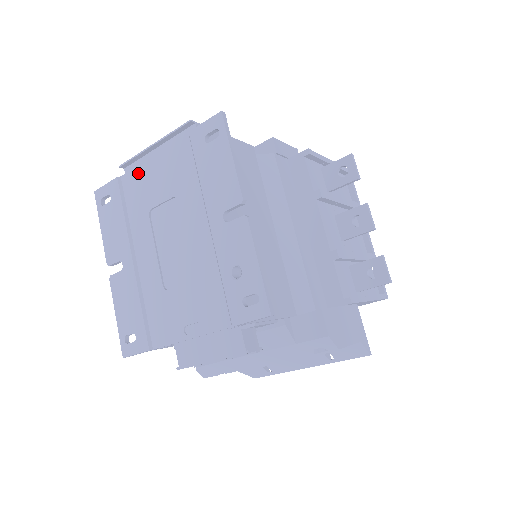
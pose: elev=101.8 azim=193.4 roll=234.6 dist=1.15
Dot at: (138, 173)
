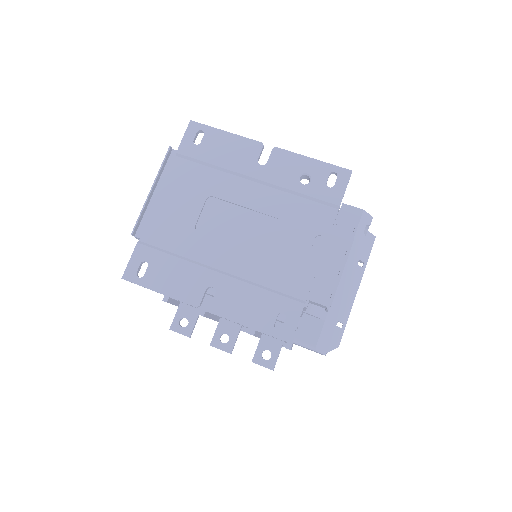
Dot at: (155, 220)
